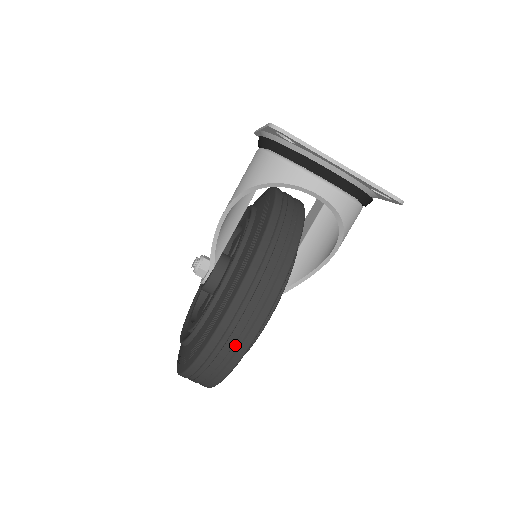
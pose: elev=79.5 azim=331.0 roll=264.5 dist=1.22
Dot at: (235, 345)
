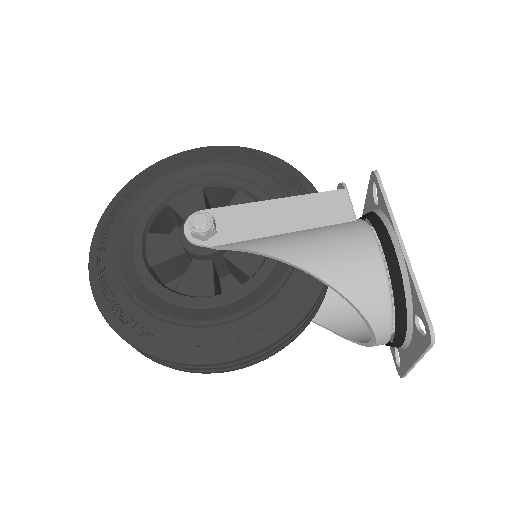
Dot at: (199, 369)
